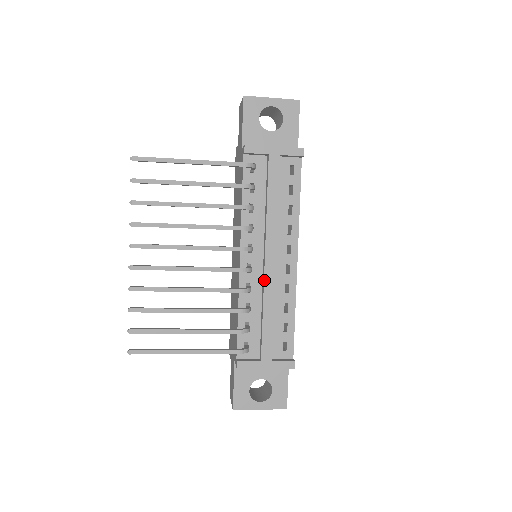
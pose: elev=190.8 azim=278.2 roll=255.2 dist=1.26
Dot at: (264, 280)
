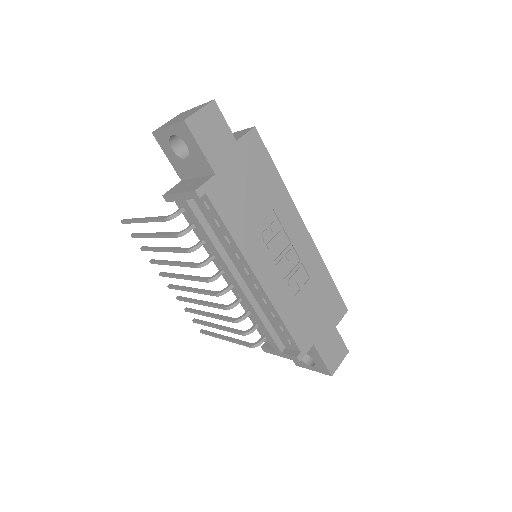
Dot at: (241, 298)
